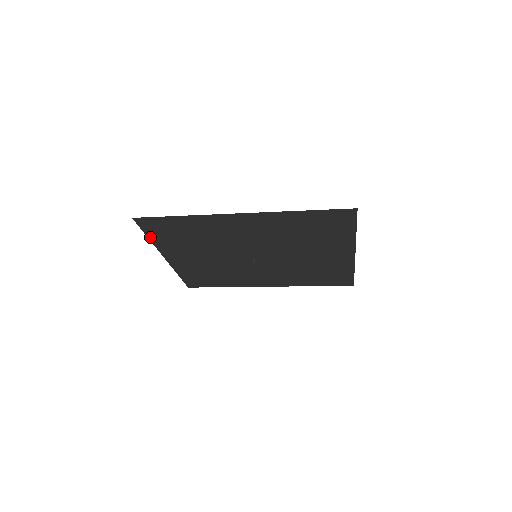
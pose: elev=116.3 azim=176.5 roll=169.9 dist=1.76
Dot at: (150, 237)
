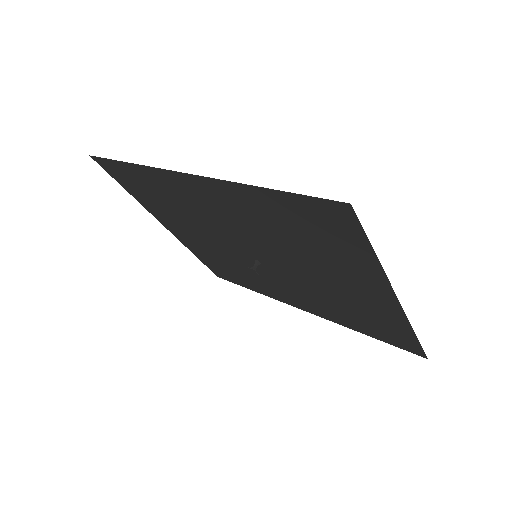
Dot at: (128, 190)
